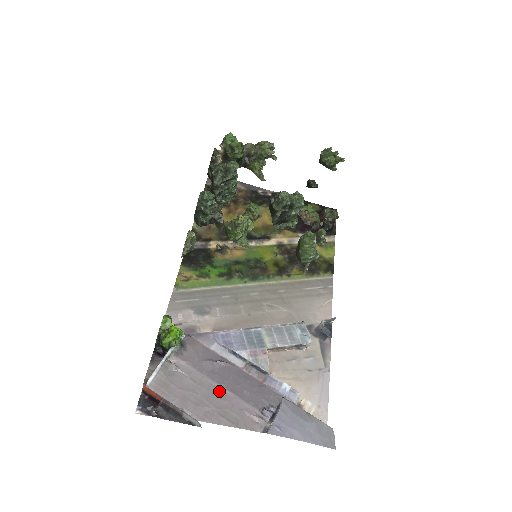
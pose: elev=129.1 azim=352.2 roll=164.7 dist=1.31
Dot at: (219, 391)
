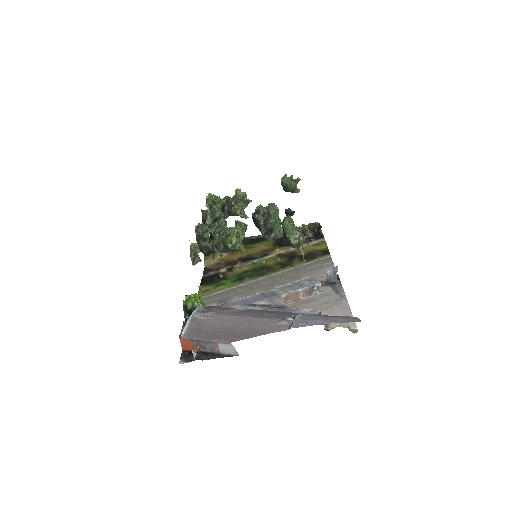
Dot at: (243, 319)
